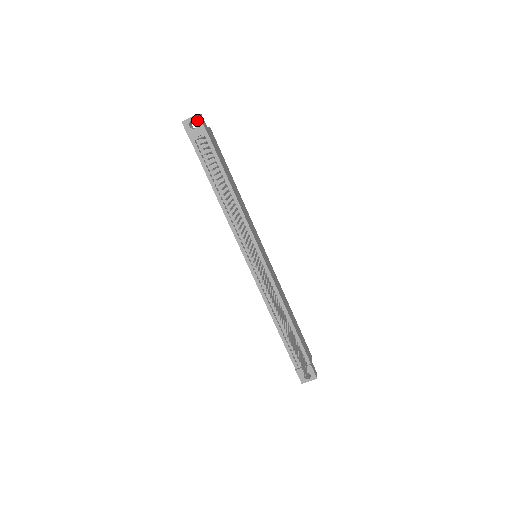
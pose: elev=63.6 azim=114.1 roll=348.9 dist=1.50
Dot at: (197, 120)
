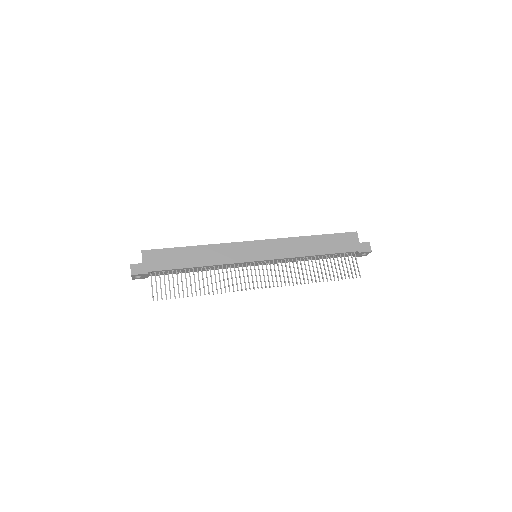
Dot at: occluded
